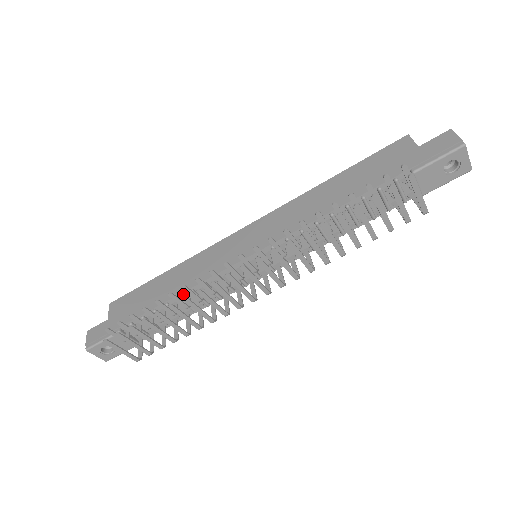
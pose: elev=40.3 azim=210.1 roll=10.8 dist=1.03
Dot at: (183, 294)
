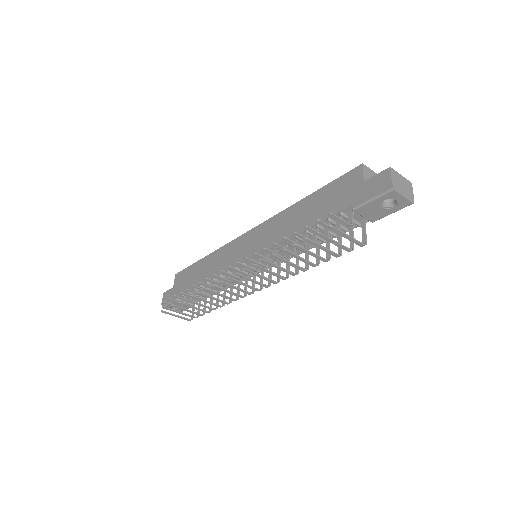
Dot at: occluded
